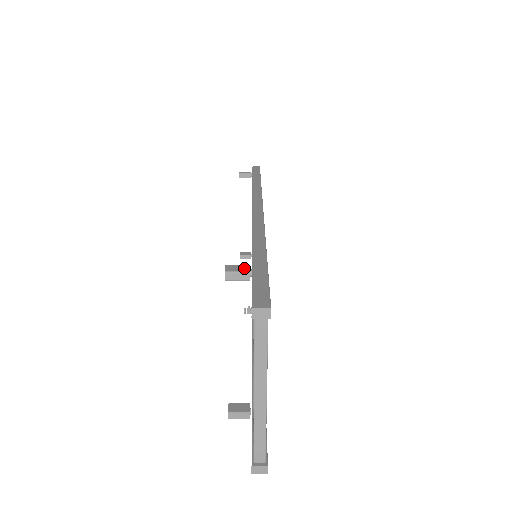
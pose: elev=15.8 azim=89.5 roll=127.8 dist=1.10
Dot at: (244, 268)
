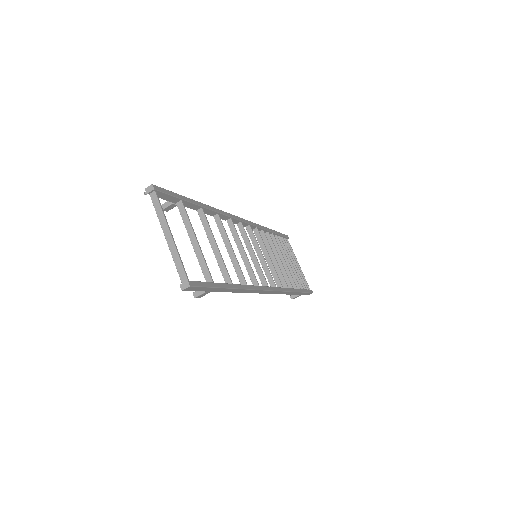
Dot at: occluded
